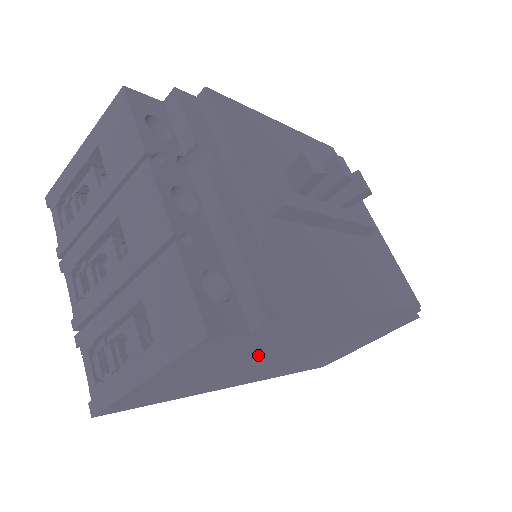
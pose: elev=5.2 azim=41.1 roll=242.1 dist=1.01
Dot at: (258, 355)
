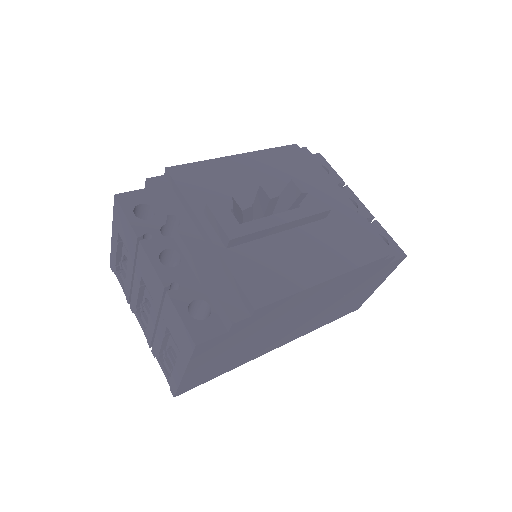
Dot at: (260, 333)
